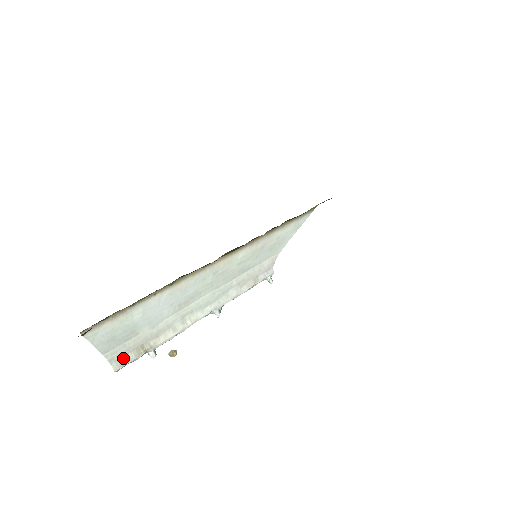
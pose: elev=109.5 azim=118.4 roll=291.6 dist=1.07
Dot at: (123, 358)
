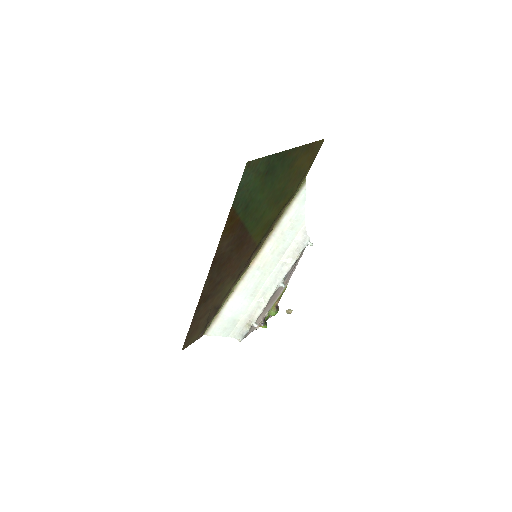
Dot at: (241, 333)
